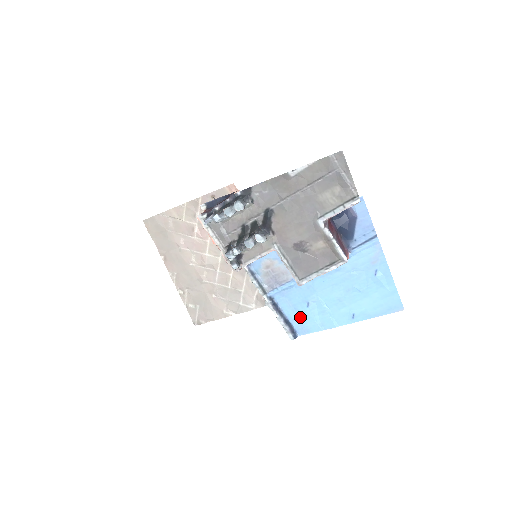
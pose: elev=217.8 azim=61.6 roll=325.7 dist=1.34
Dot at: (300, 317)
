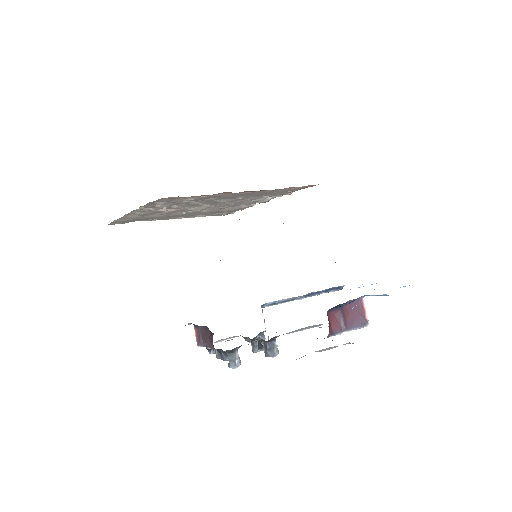
Dot at: occluded
